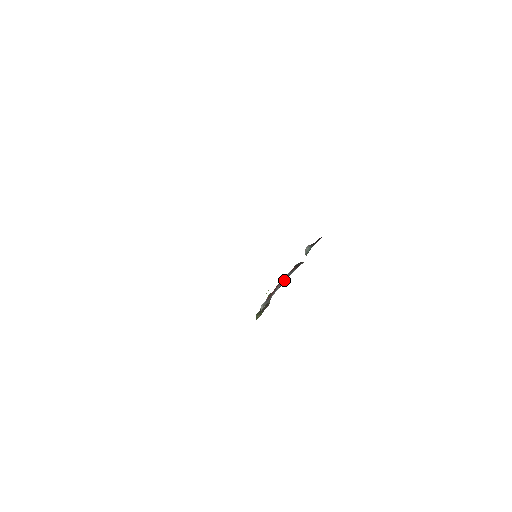
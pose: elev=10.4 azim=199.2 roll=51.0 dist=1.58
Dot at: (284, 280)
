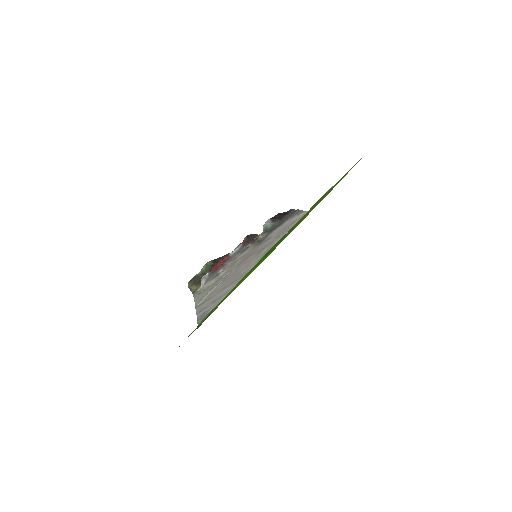
Dot at: (236, 255)
